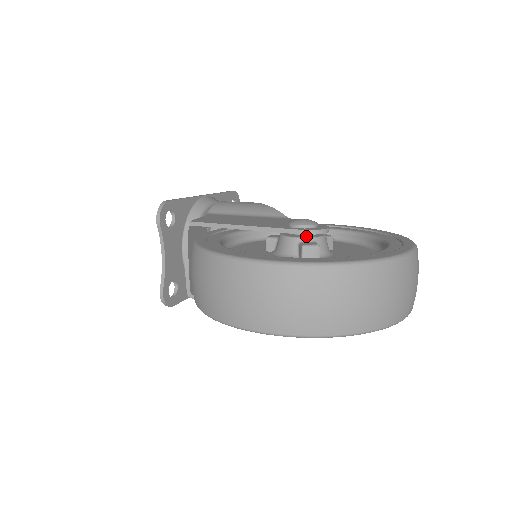
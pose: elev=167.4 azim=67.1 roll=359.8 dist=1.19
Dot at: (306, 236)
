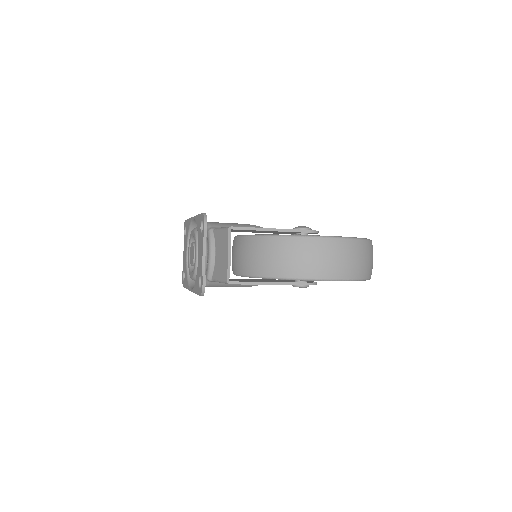
Dot at: occluded
